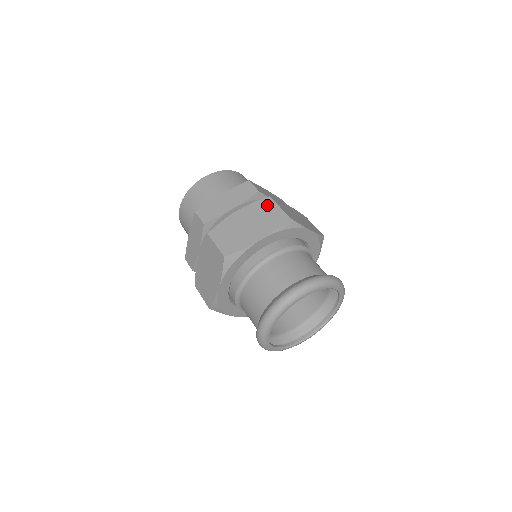
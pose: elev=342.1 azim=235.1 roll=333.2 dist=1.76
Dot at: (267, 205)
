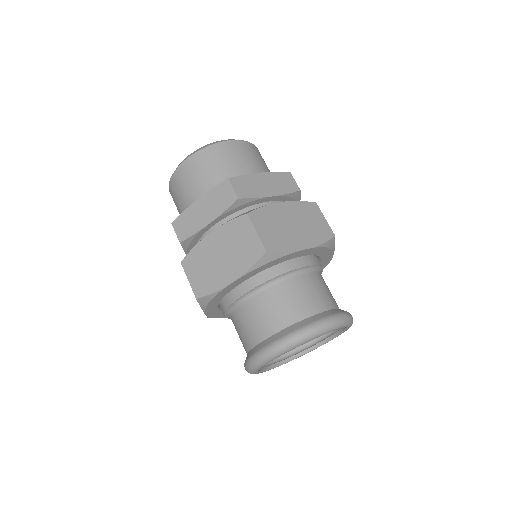
Dot at: (243, 228)
